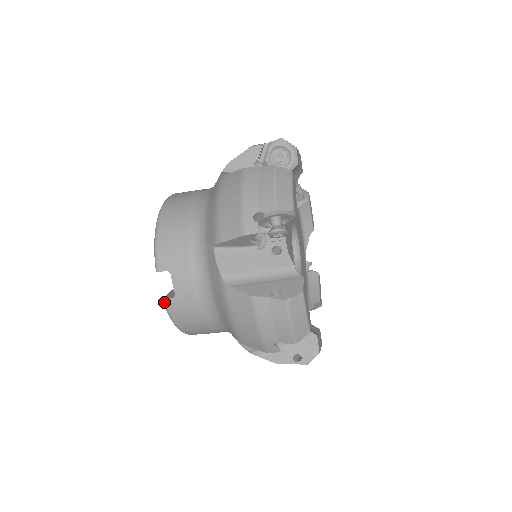
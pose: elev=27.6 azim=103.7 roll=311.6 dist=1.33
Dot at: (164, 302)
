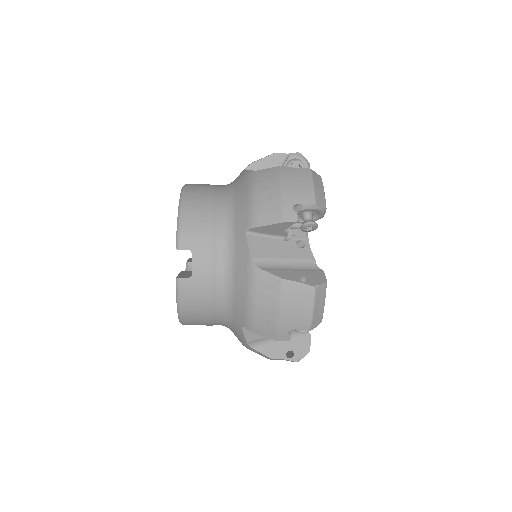
Dot at: (178, 281)
